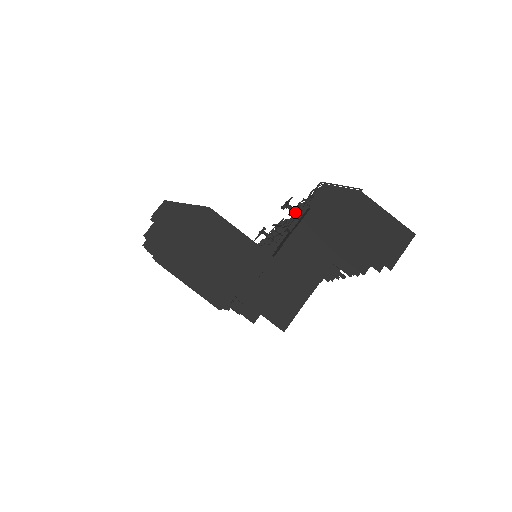
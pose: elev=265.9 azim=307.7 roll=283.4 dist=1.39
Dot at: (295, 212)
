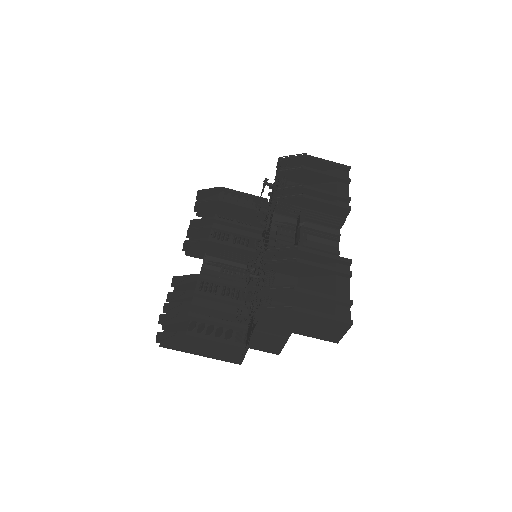
Dot at: occluded
